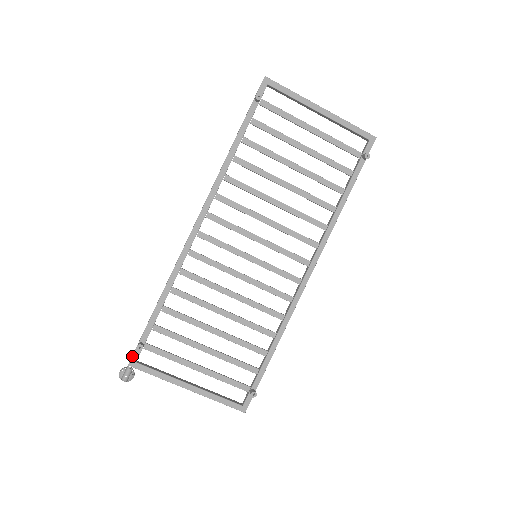
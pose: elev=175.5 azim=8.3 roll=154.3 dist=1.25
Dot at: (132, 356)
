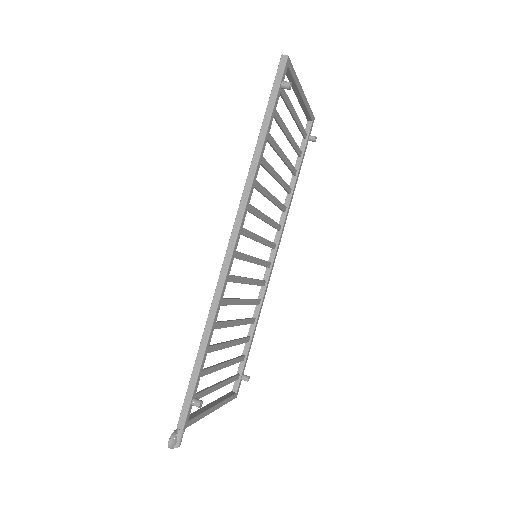
Dot at: (186, 418)
